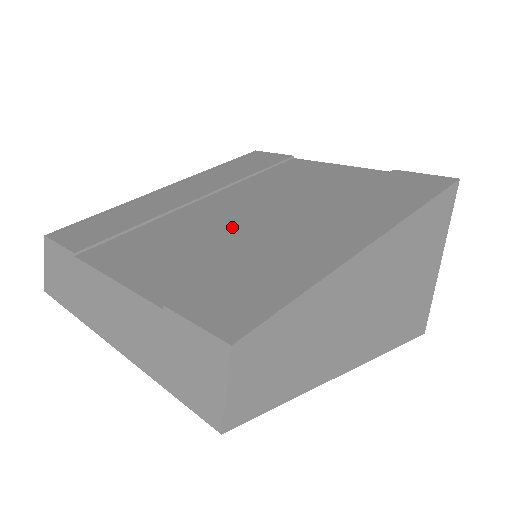
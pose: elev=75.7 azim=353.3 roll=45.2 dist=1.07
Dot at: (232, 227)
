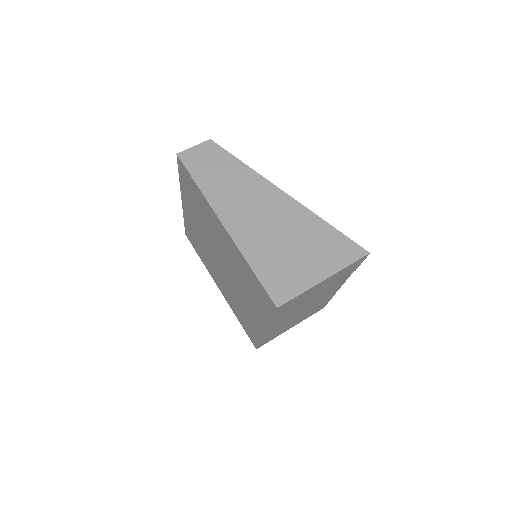
Dot at: occluded
